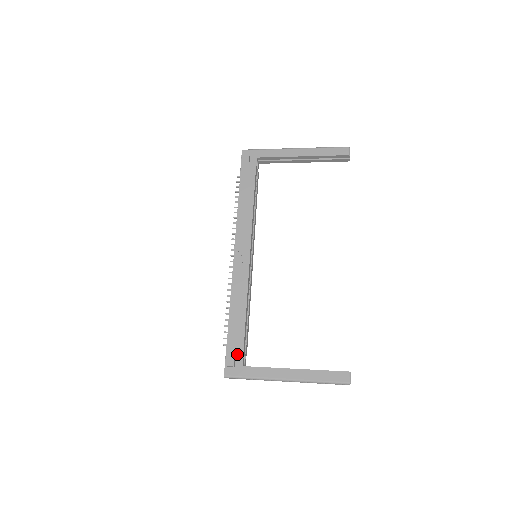
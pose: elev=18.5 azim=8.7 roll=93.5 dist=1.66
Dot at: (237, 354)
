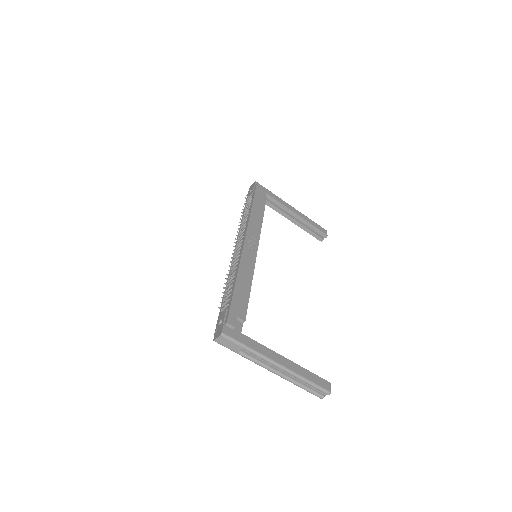
Dot at: (237, 320)
